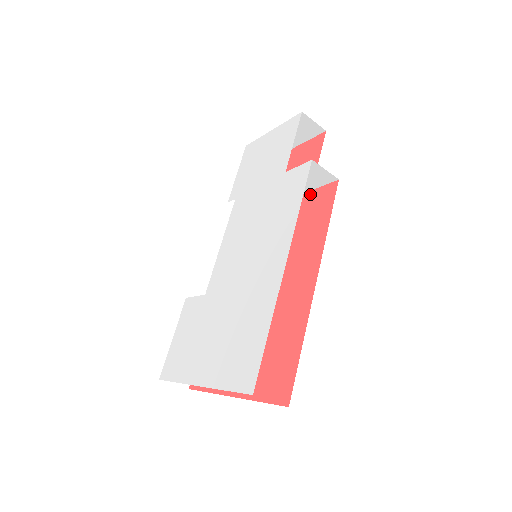
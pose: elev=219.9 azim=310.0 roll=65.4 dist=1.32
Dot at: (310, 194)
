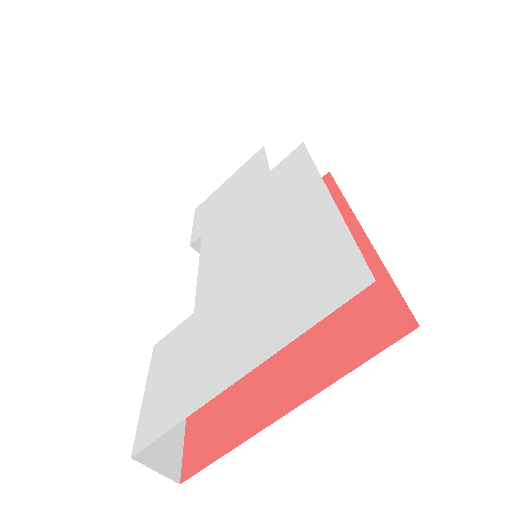
Dot at: occluded
